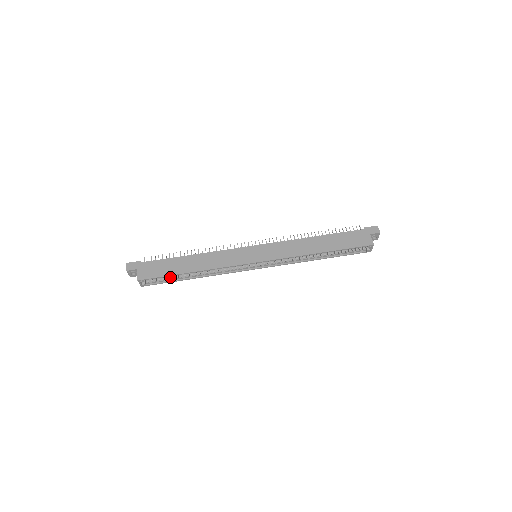
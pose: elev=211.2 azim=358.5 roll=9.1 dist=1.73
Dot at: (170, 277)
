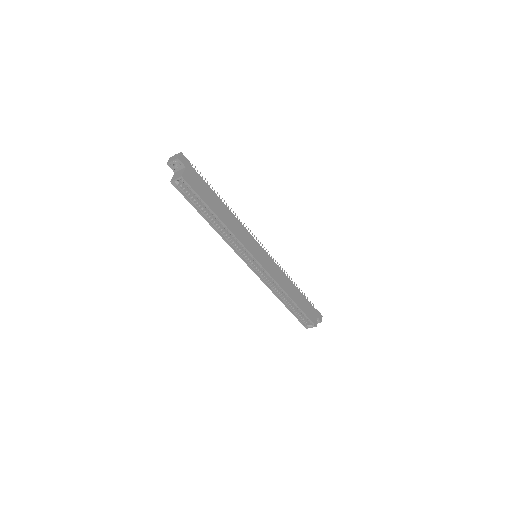
Dot at: (198, 202)
